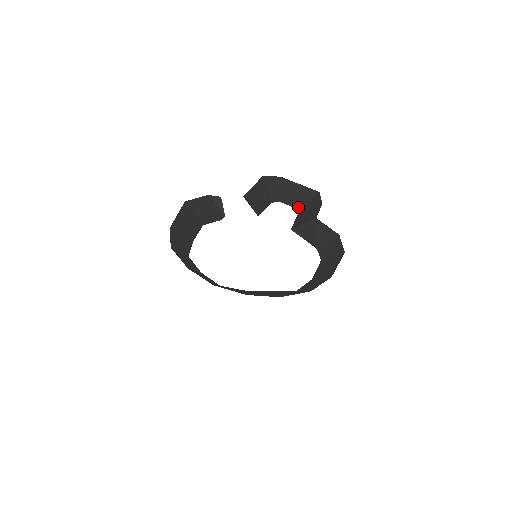
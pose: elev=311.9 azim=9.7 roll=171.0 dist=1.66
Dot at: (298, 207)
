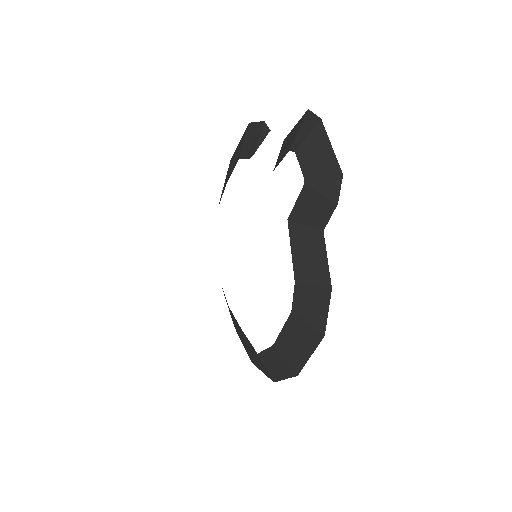
Dot at: (307, 177)
